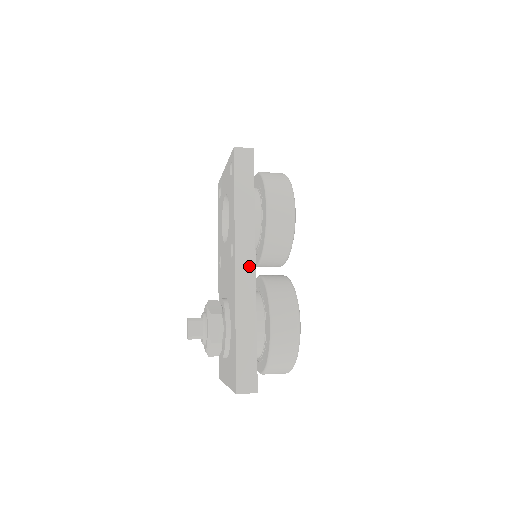
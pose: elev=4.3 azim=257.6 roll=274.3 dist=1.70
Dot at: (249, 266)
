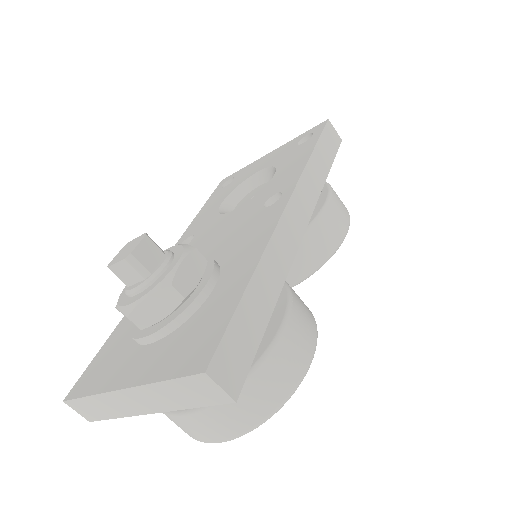
Dot at: (299, 223)
